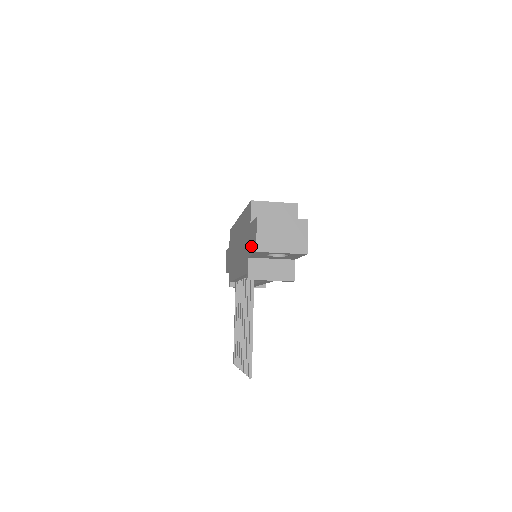
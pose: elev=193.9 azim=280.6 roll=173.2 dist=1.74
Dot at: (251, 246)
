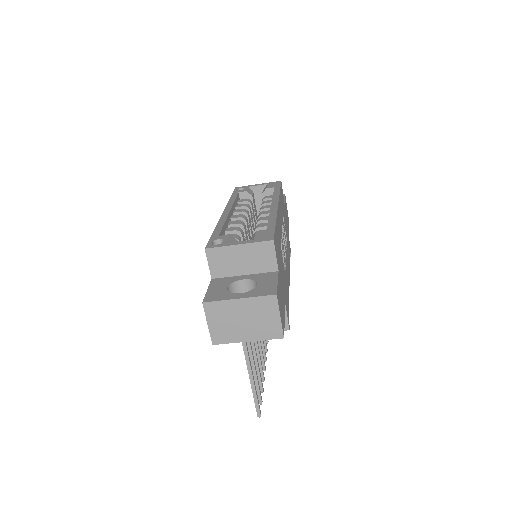
Dot at: occluded
